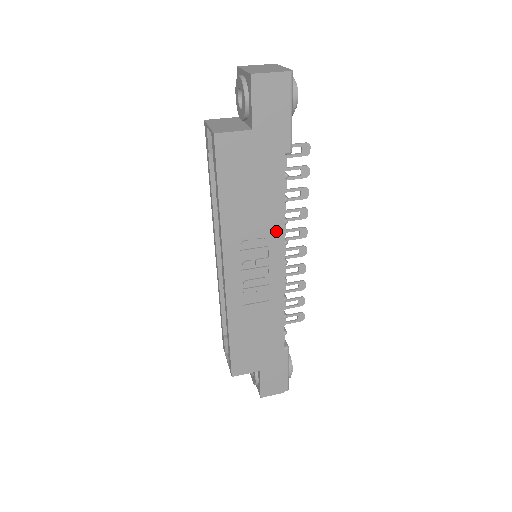
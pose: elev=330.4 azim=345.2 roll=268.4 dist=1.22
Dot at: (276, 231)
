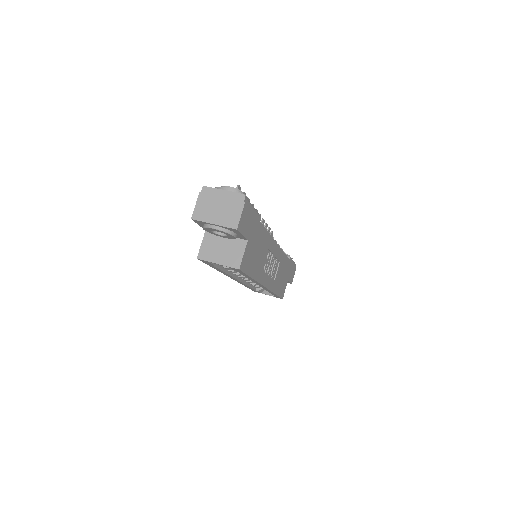
Dot at: (270, 244)
